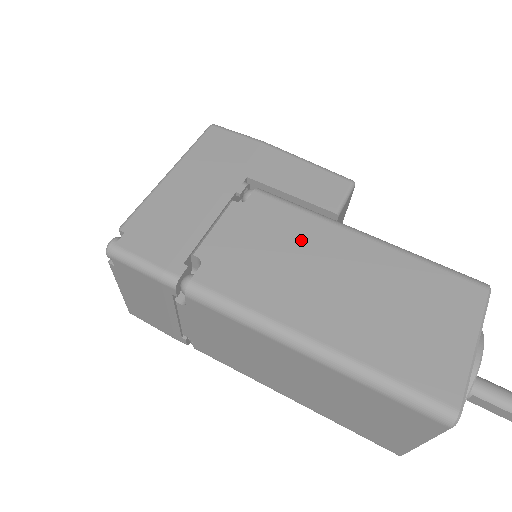
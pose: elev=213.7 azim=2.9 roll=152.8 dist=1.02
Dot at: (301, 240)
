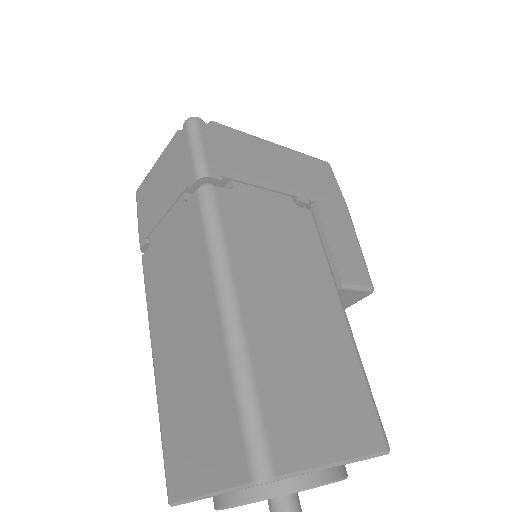
Dot at: (304, 262)
